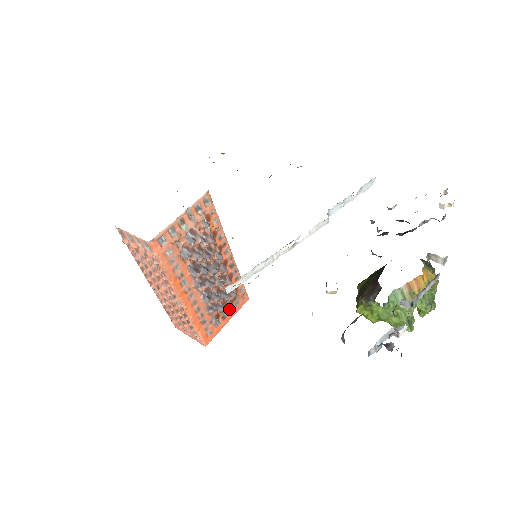
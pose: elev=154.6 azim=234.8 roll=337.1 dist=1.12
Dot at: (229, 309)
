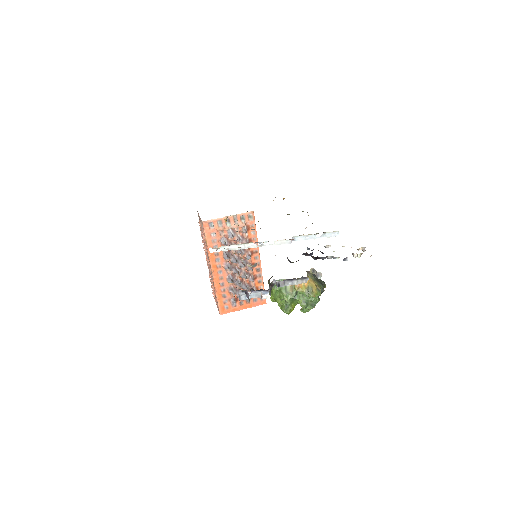
Dot at: (246, 300)
